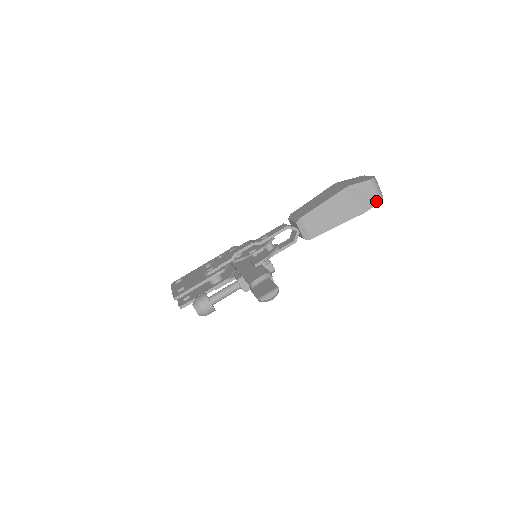
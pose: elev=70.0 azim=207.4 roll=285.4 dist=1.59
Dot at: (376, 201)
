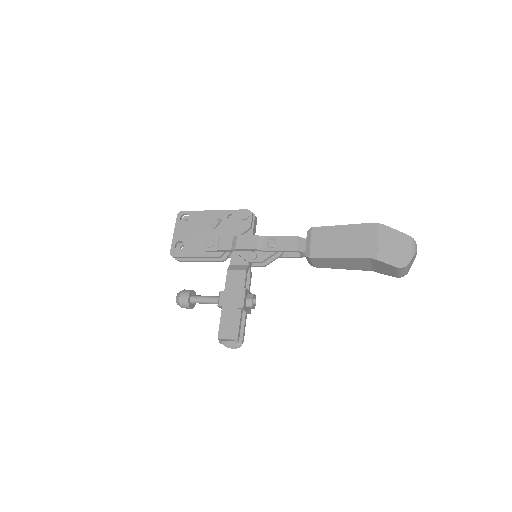
Dot at: (396, 276)
